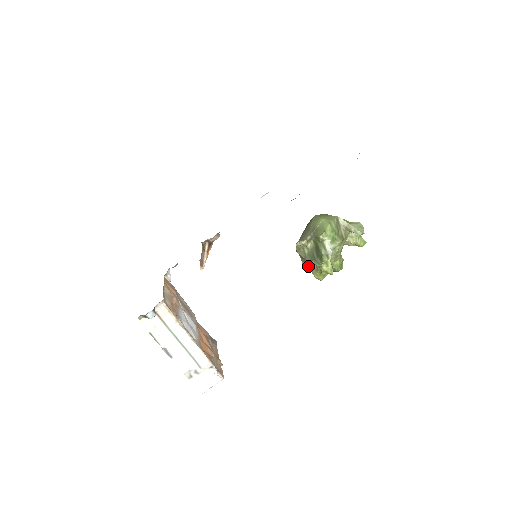
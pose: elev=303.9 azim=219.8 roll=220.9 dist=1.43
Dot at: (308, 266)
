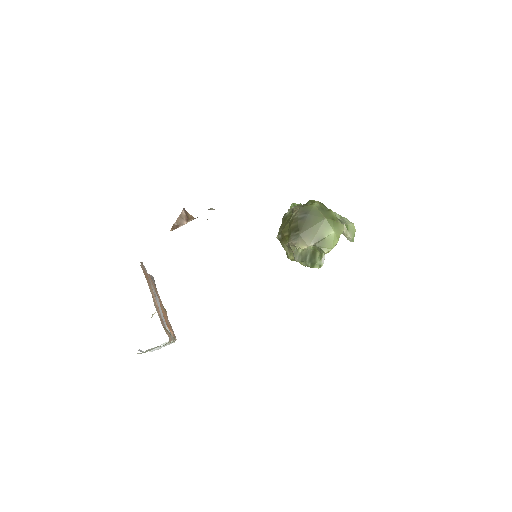
Dot at: (289, 251)
